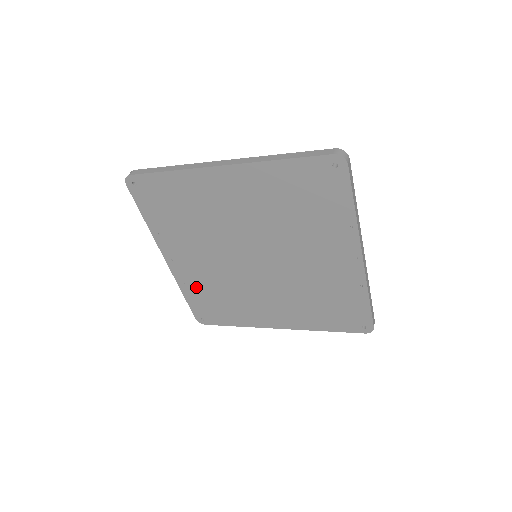
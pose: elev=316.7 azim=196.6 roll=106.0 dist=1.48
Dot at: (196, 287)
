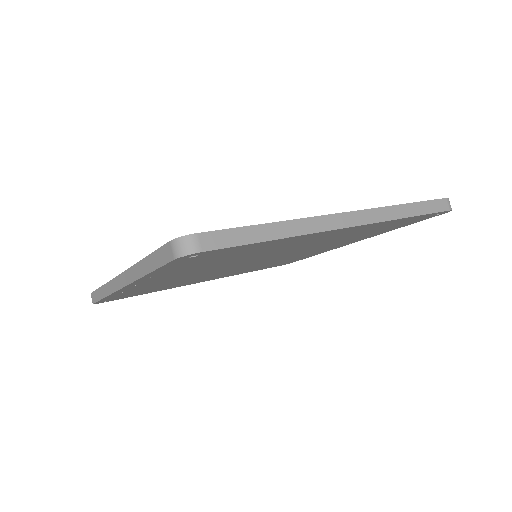
Dot at: occluded
